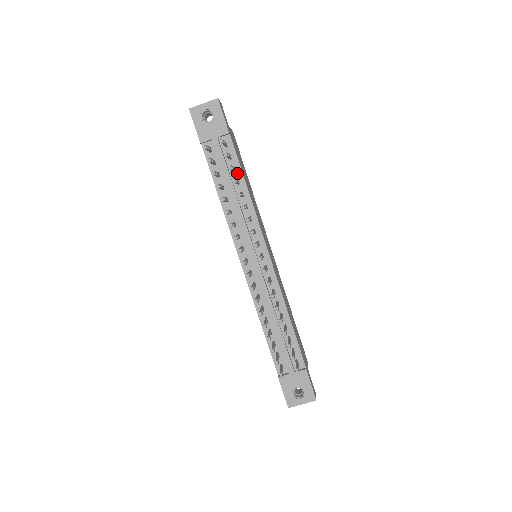
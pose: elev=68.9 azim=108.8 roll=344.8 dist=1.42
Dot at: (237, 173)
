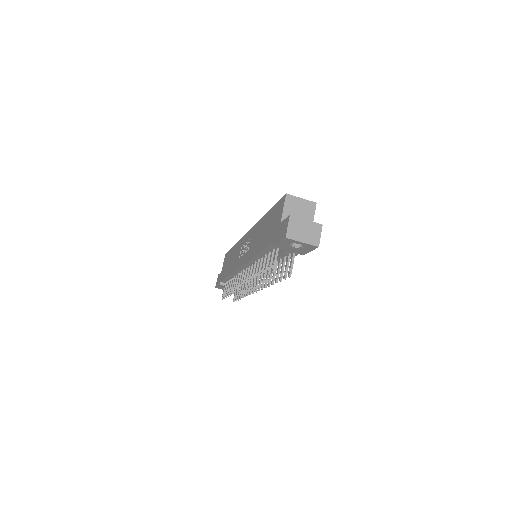
Dot at: (285, 258)
